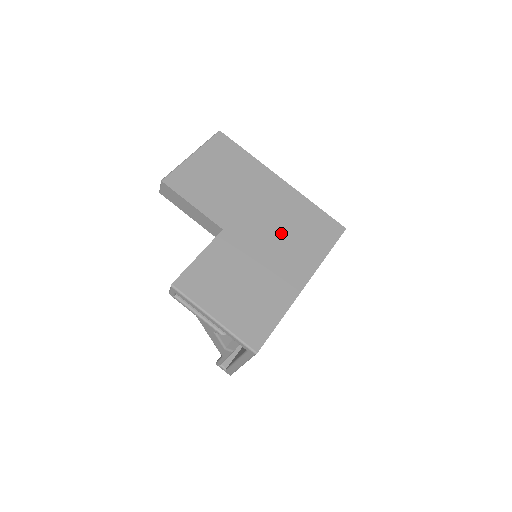
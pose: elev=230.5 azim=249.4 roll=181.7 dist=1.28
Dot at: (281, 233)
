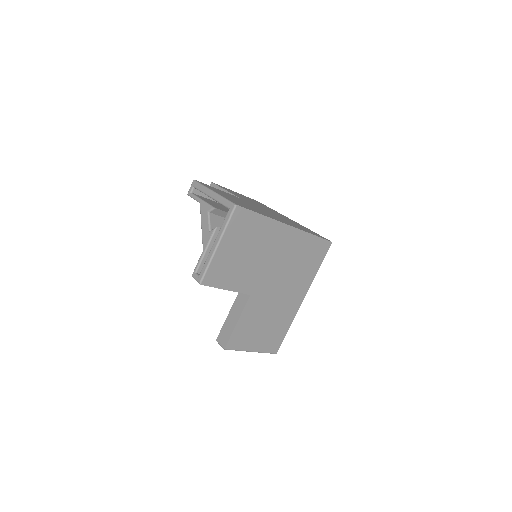
Dot at: occluded
